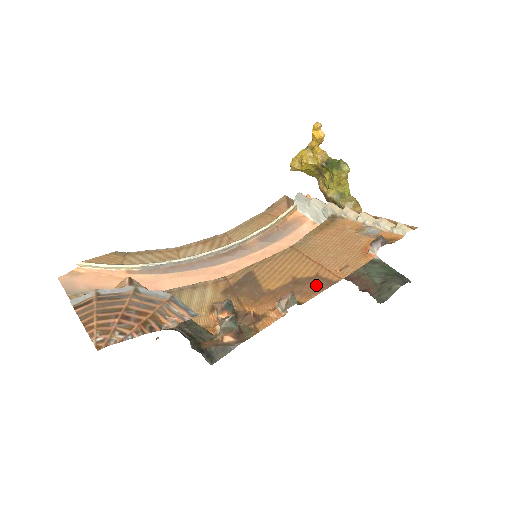
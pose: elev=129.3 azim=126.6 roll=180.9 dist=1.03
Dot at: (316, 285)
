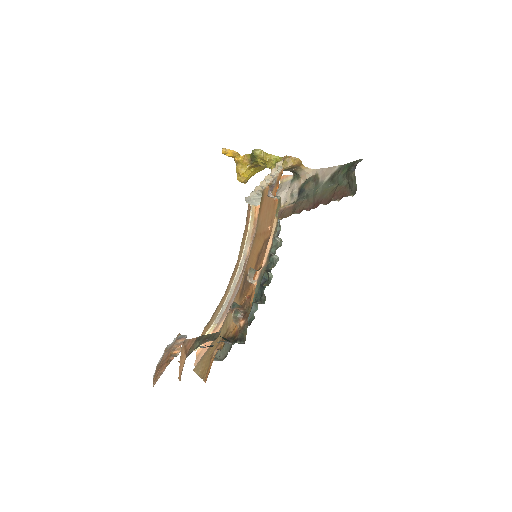
Dot at: (264, 248)
